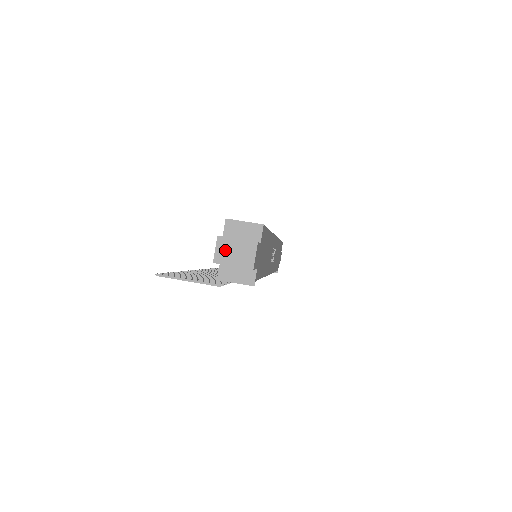
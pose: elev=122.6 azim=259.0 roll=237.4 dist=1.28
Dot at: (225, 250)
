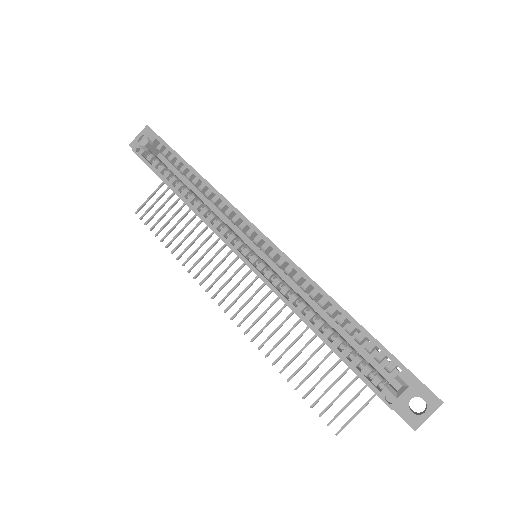
Dot at: occluded
